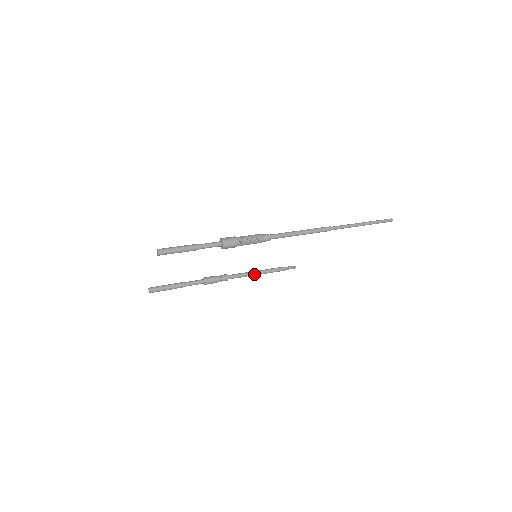
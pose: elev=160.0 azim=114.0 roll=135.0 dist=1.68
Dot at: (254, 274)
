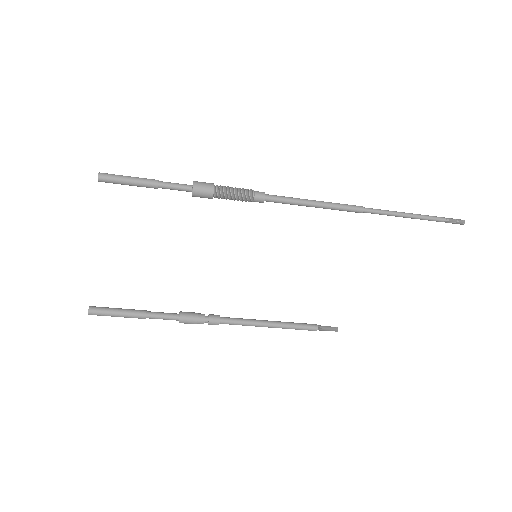
Dot at: (264, 322)
